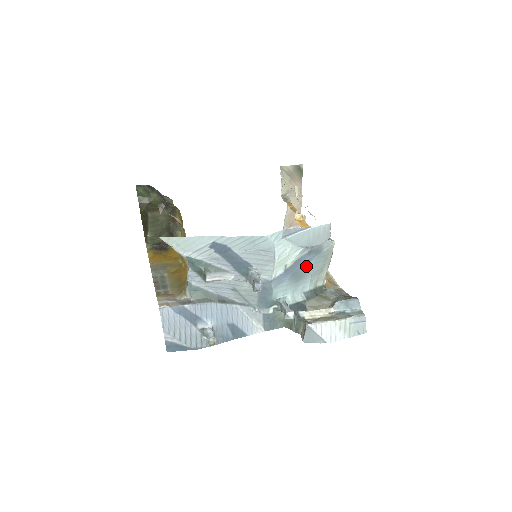
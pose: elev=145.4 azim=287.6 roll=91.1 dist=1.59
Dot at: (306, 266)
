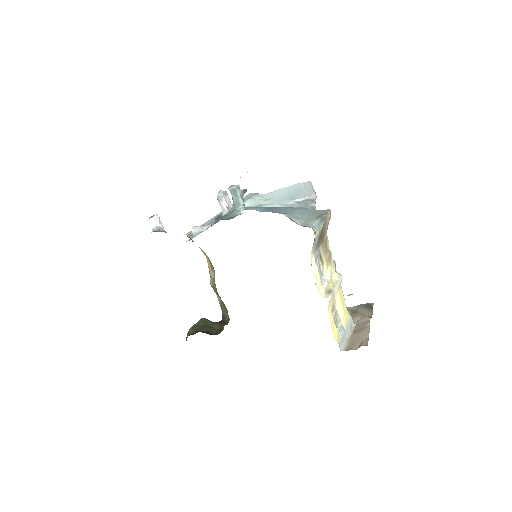
Dot at: (286, 210)
